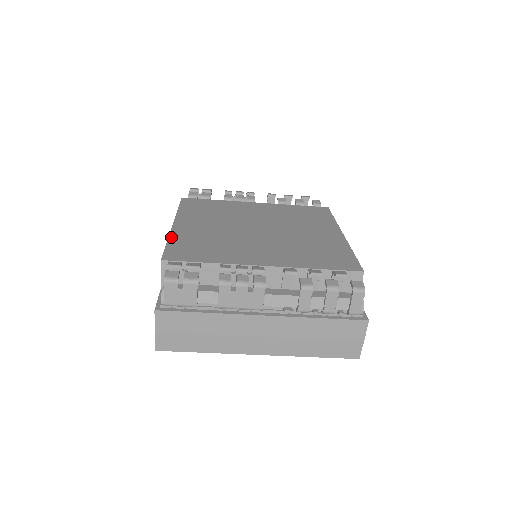
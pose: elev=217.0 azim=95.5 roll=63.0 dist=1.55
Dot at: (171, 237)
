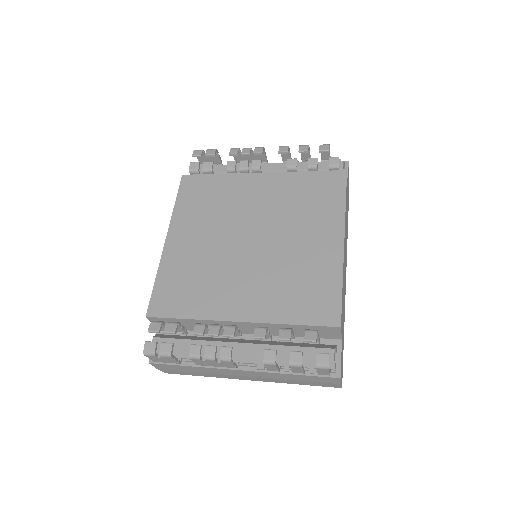
Dot at: (160, 270)
